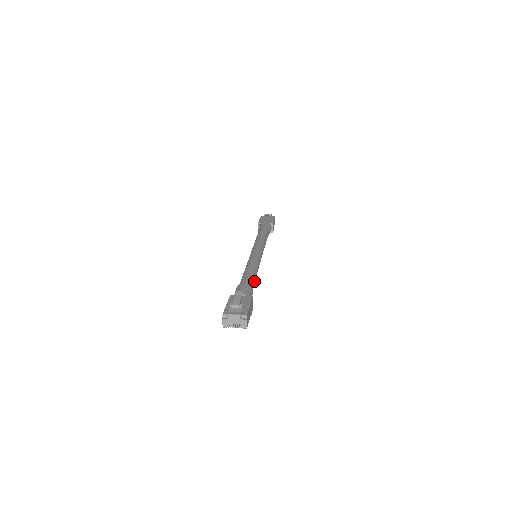
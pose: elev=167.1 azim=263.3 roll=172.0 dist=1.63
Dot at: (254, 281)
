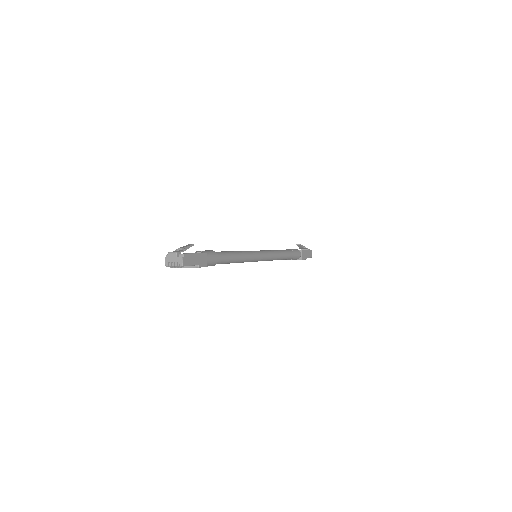
Dot at: (228, 257)
